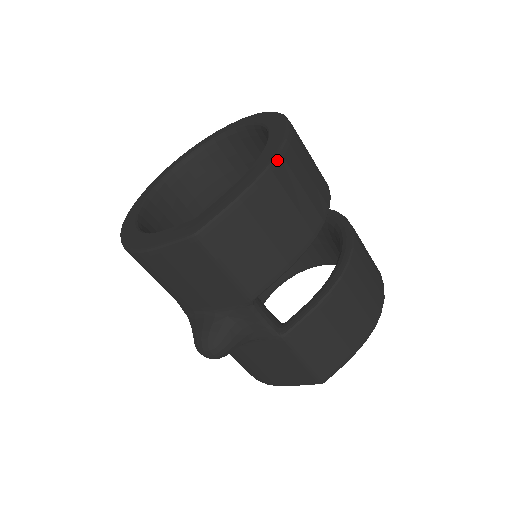
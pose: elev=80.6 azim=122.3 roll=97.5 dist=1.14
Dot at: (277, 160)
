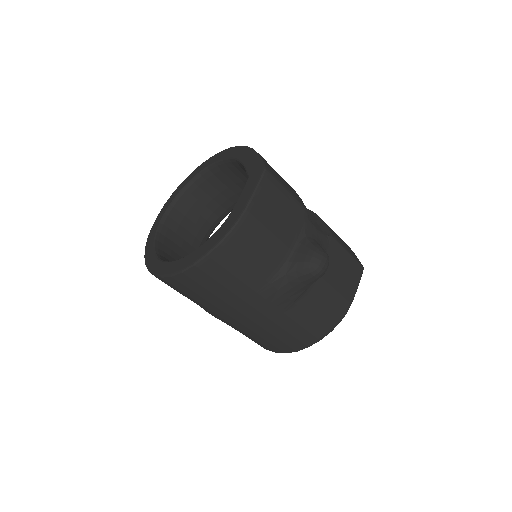
Dot at: occluded
